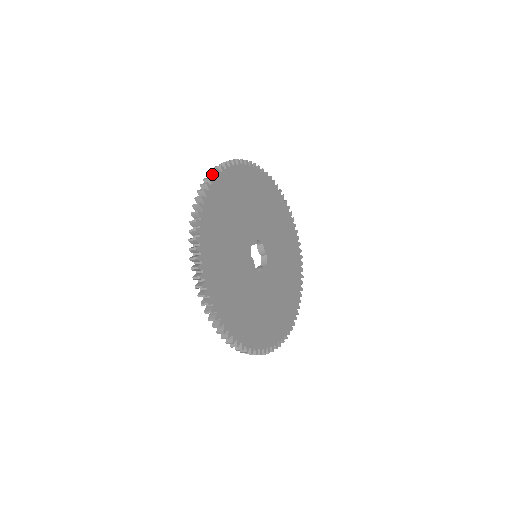
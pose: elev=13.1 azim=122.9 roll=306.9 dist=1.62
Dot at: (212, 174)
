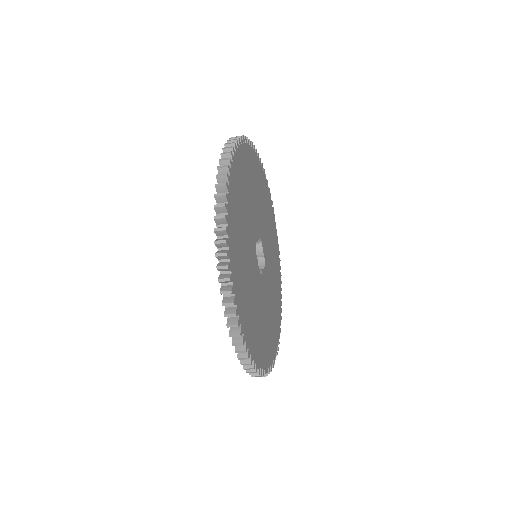
Dot at: (233, 144)
